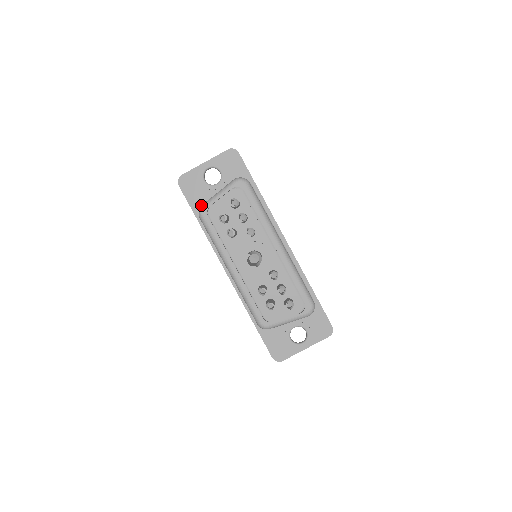
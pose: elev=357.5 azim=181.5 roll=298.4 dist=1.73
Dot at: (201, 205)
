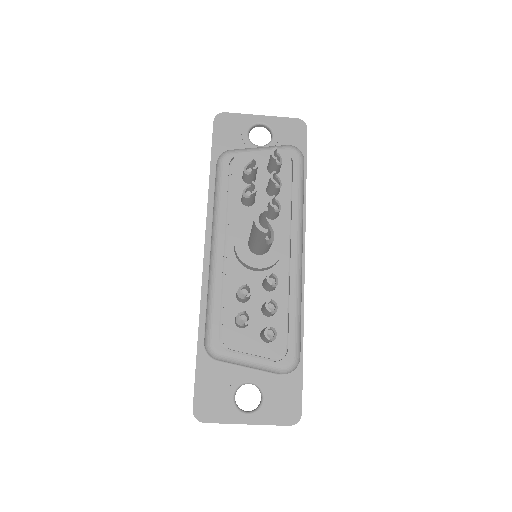
Dot at: occluded
